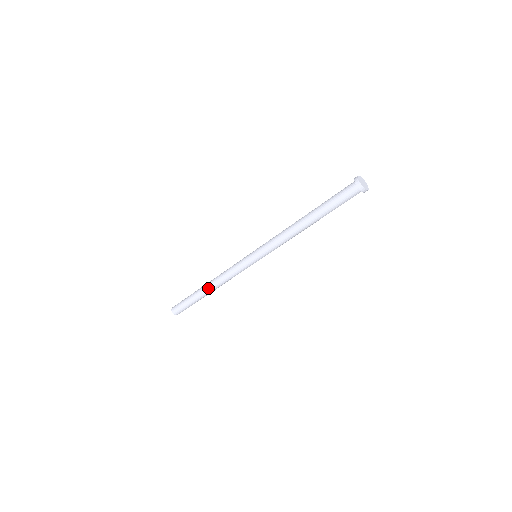
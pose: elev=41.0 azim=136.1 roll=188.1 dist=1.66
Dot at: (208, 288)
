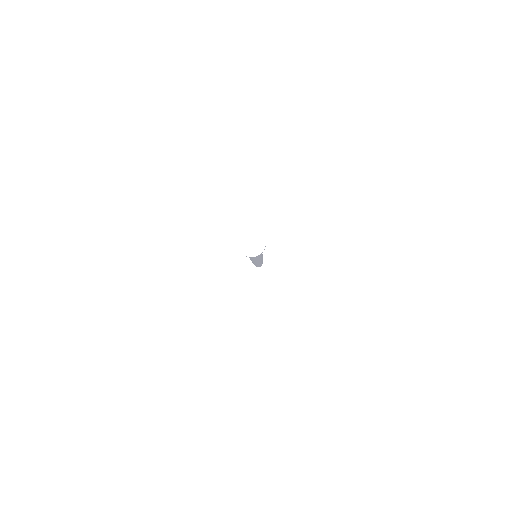
Dot at: occluded
